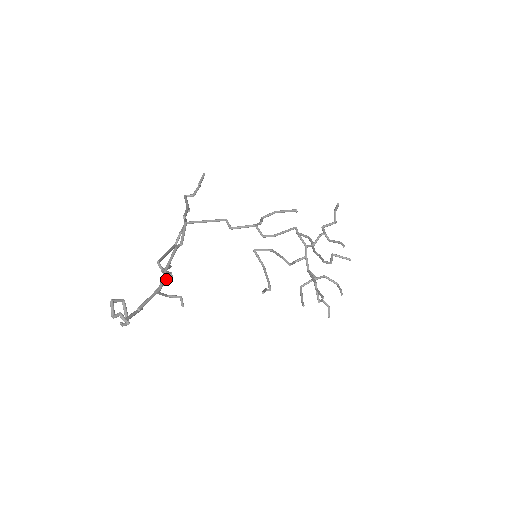
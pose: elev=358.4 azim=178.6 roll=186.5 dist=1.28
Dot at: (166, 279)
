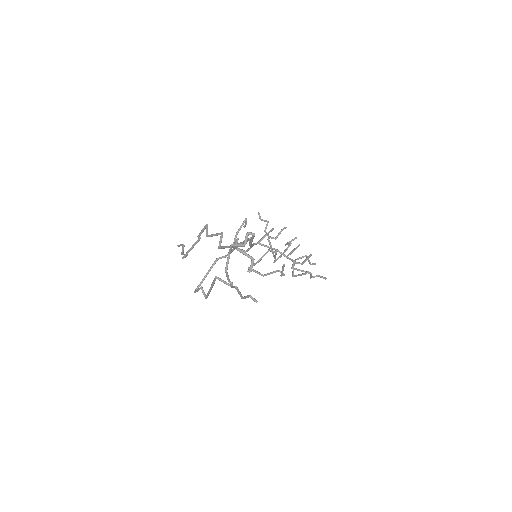
Dot at: (231, 286)
